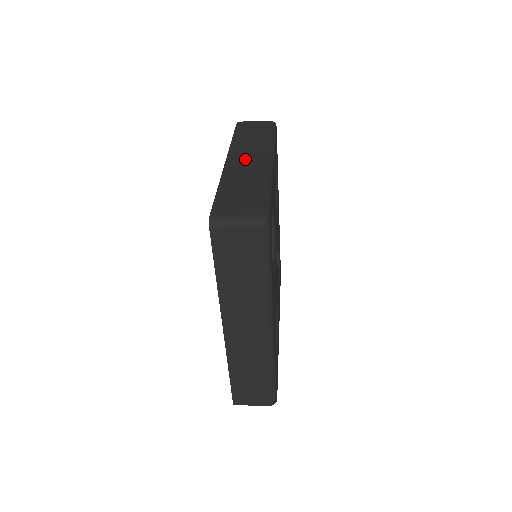
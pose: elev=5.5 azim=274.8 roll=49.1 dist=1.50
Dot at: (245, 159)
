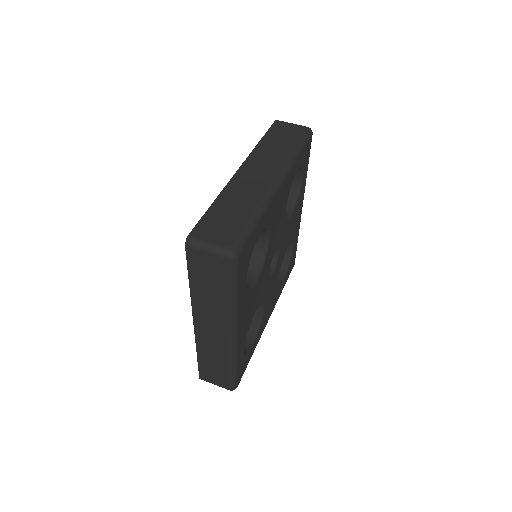
Dot at: (210, 331)
